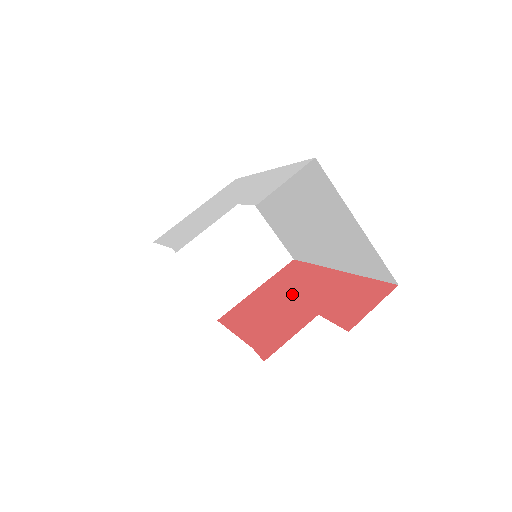
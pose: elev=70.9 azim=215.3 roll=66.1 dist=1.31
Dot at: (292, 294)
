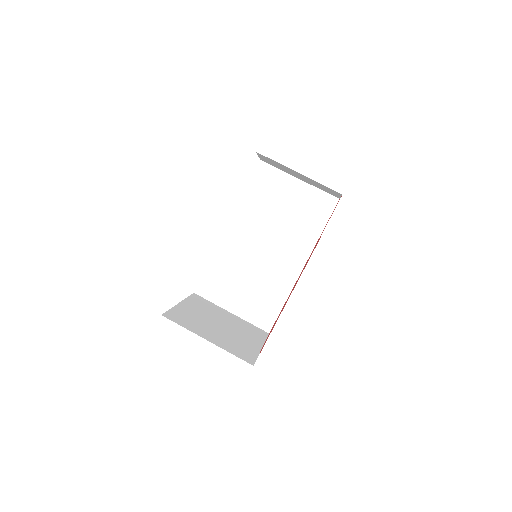
Dot at: occluded
